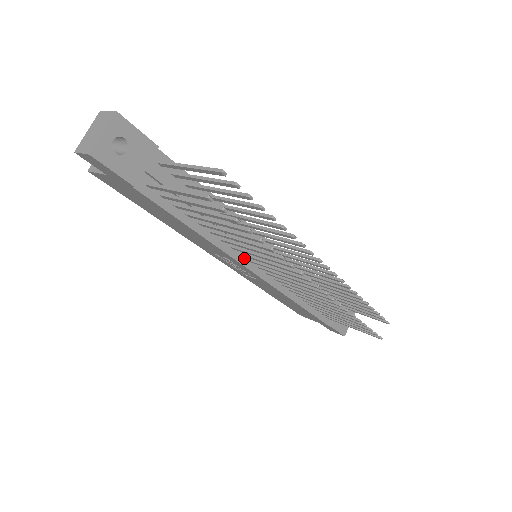
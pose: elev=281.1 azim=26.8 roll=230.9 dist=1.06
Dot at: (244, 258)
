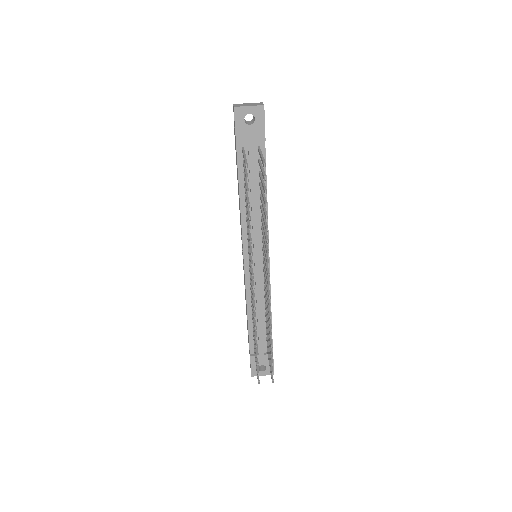
Dot at: (247, 244)
